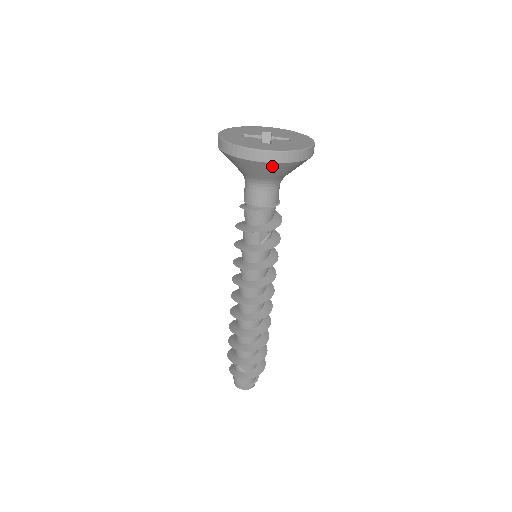
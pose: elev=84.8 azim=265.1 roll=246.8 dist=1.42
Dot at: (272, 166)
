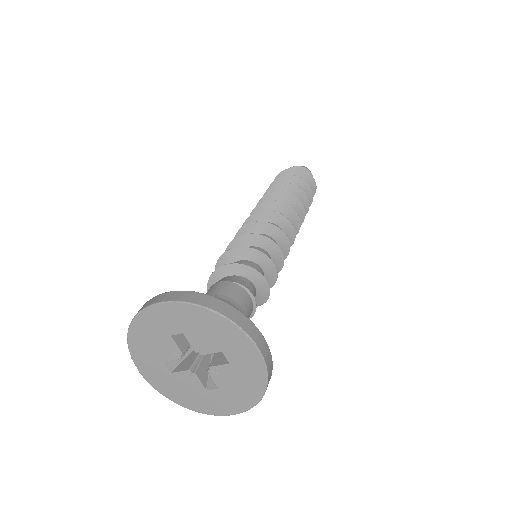
Dot at: occluded
